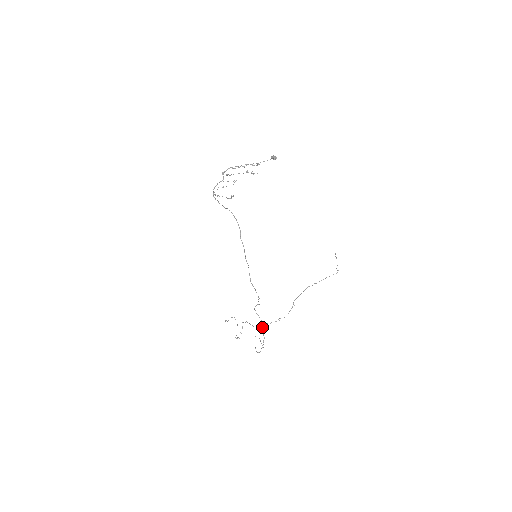
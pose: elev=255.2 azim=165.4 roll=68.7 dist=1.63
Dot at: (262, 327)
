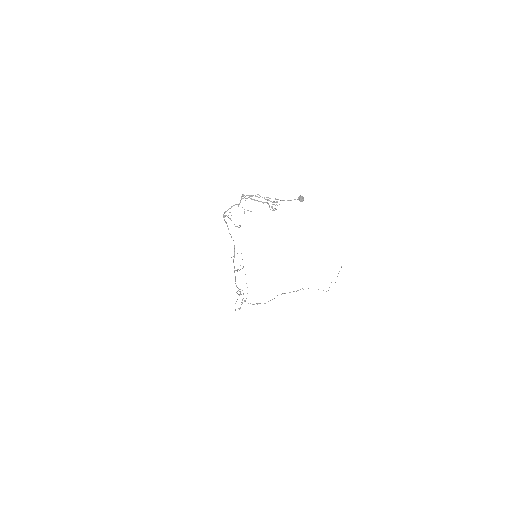
Dot at: occluded
